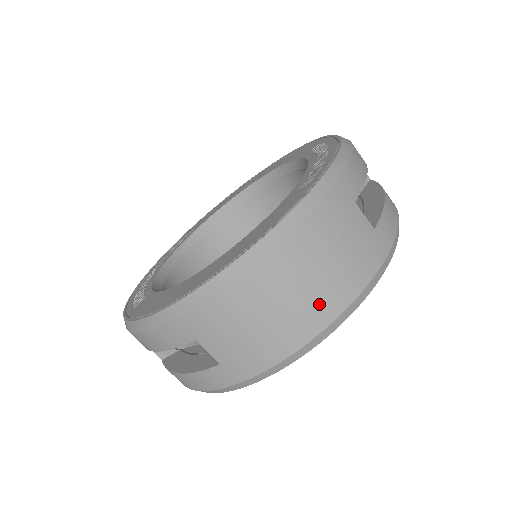
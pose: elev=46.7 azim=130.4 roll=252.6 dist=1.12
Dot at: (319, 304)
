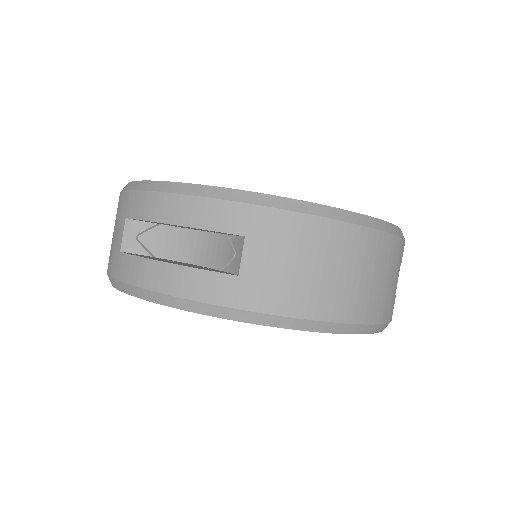
Dot at: (354, 299)
